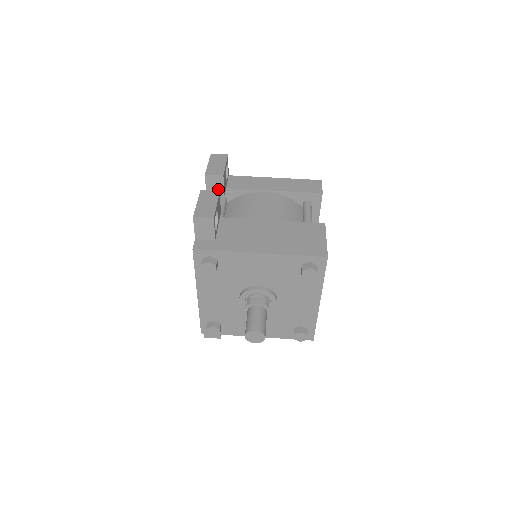
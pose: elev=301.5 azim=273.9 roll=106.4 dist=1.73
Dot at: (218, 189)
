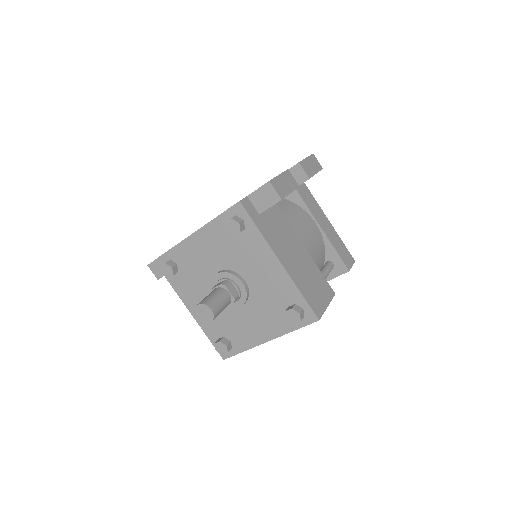
Dot at: occluded
